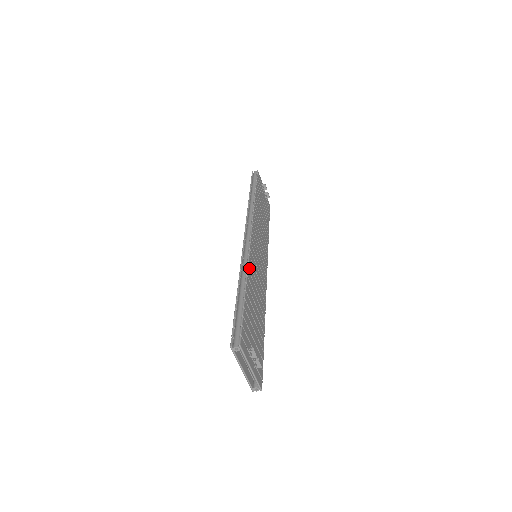
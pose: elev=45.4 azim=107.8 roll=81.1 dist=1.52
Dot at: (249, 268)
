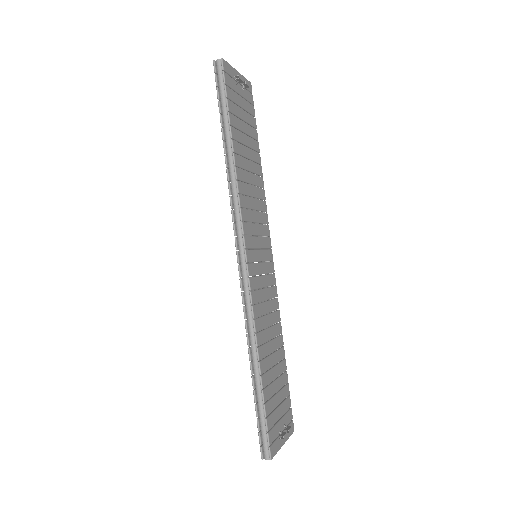
Dot at: (256, 326)
